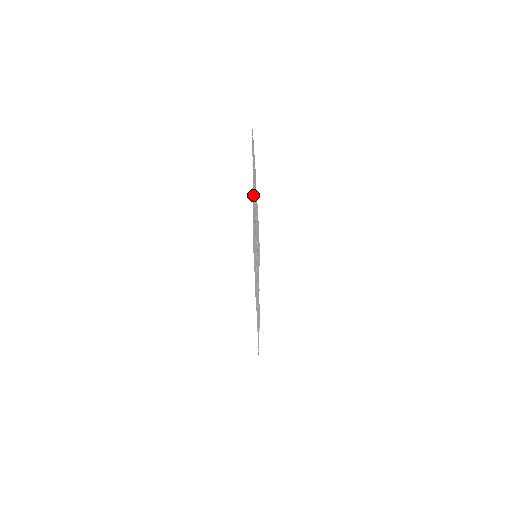
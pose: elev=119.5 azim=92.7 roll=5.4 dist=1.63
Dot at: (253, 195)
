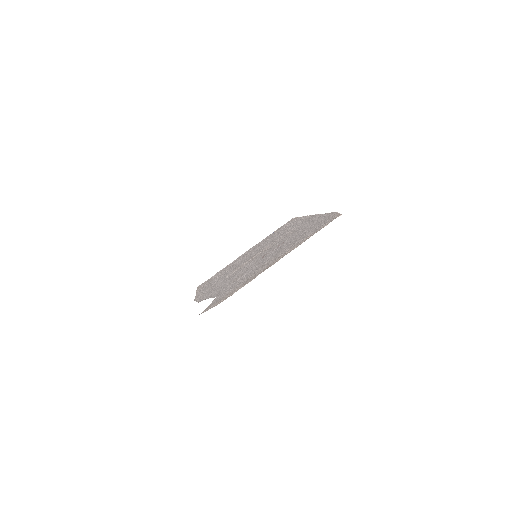
Dot at: (308, 221)
